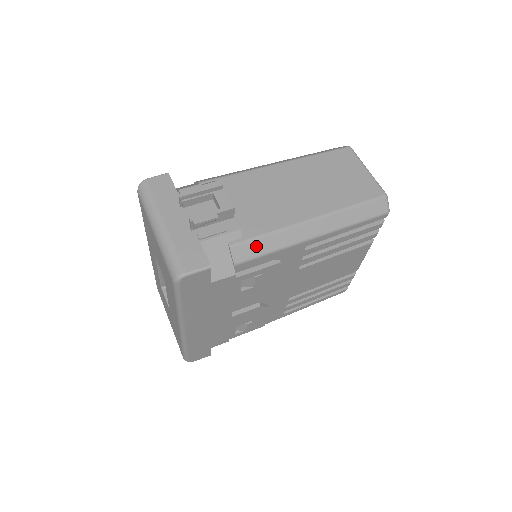
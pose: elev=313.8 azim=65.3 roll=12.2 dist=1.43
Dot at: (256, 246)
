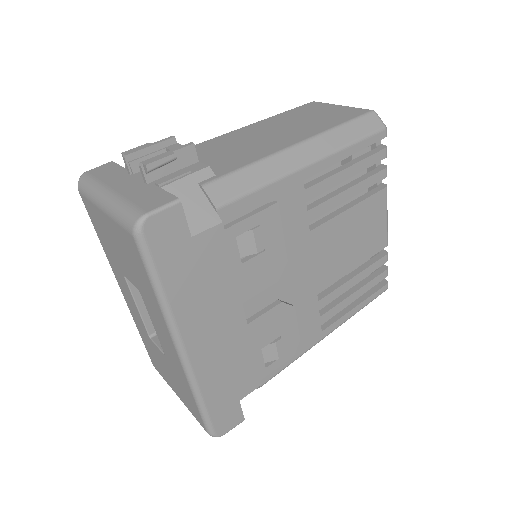
Dot at: (237, 182)
